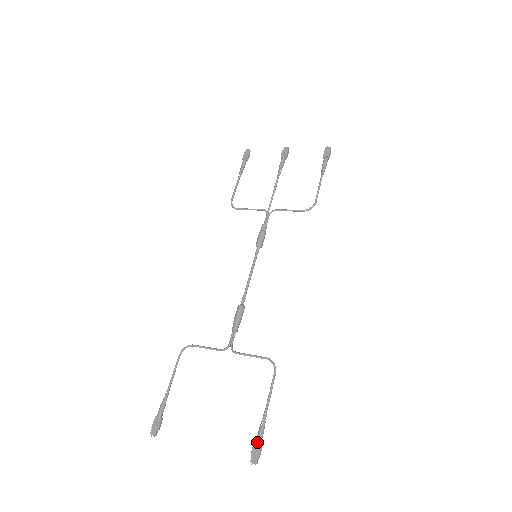
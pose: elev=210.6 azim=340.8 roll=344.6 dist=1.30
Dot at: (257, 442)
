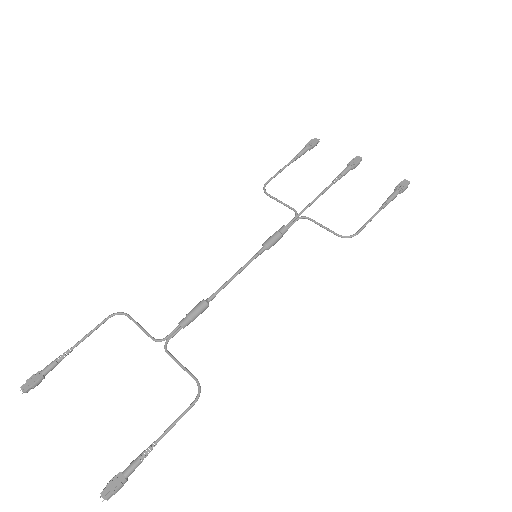
Dot at: (123, 474)
